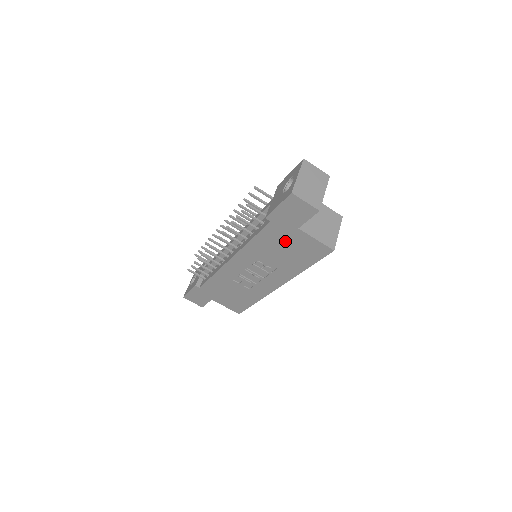
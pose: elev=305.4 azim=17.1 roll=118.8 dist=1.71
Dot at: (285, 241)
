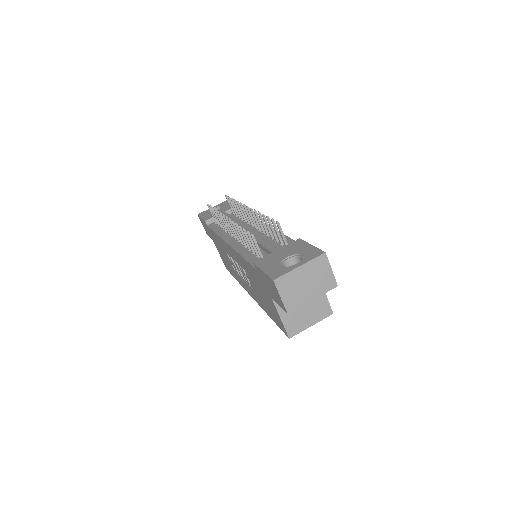
Dot at: (262, 289)
